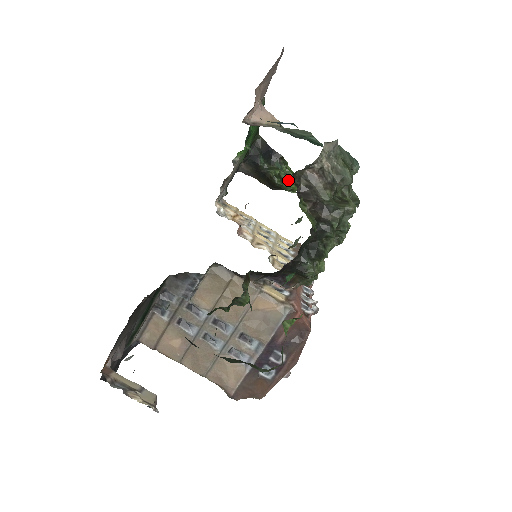
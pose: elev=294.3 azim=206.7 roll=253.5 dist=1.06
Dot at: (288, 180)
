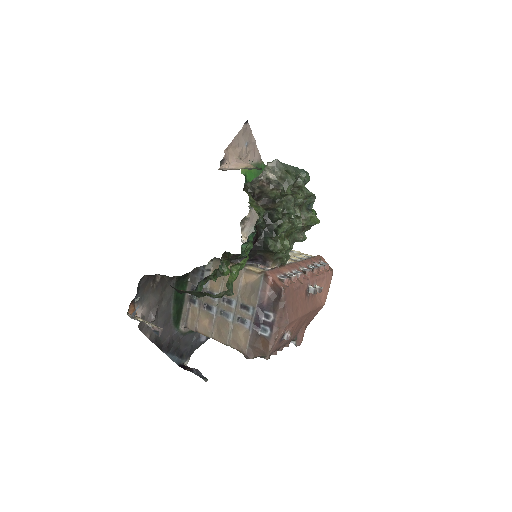
Dot at: occluded
